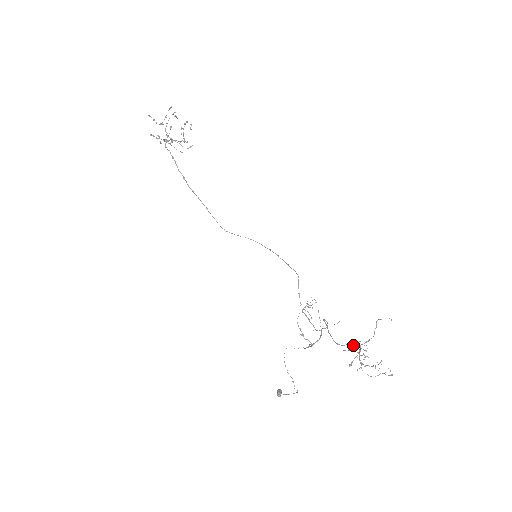
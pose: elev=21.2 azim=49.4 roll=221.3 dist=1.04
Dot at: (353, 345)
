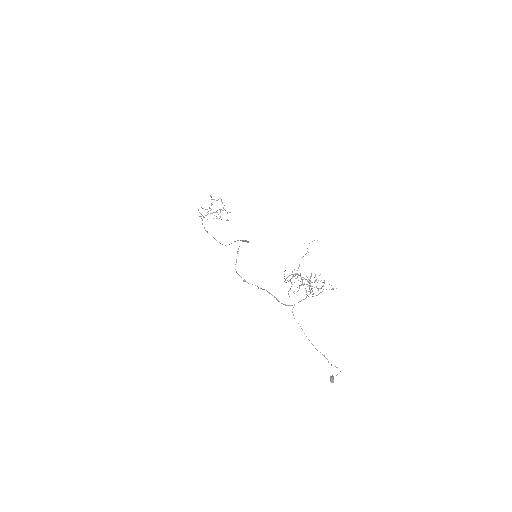
Dot at: occluded
